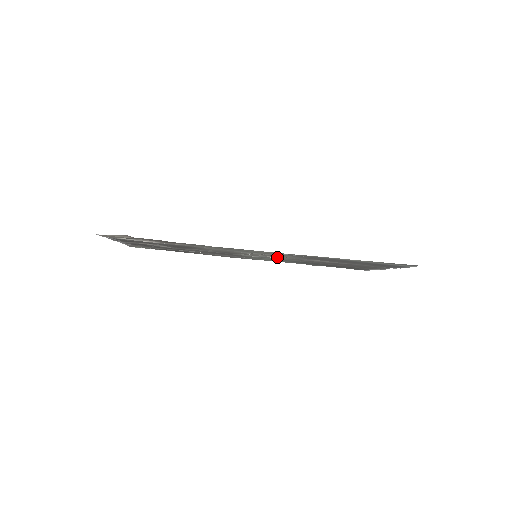
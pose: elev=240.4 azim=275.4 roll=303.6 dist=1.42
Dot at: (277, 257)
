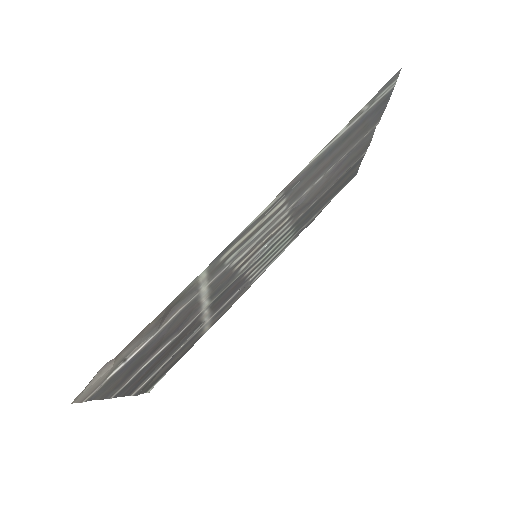
Dot at: (274, 230)
